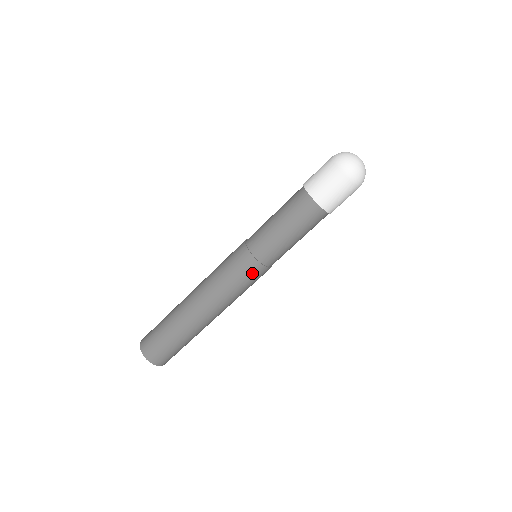
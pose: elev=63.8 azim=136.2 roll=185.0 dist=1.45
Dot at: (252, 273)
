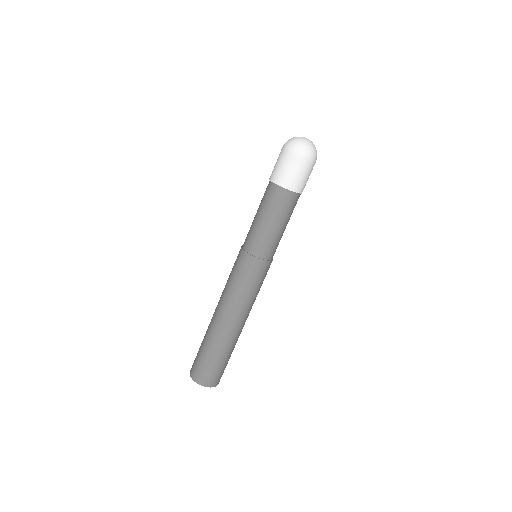
Dot at: (258, 271)
